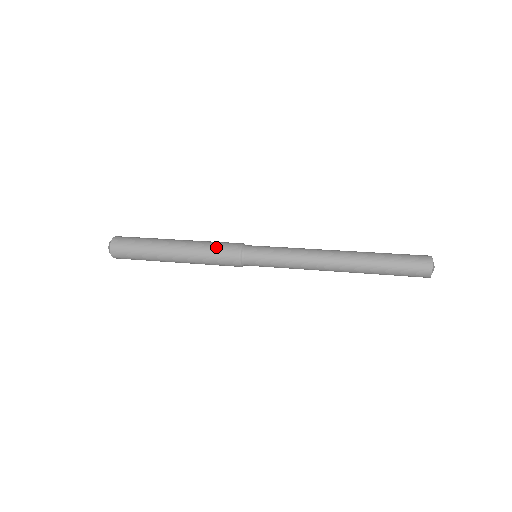
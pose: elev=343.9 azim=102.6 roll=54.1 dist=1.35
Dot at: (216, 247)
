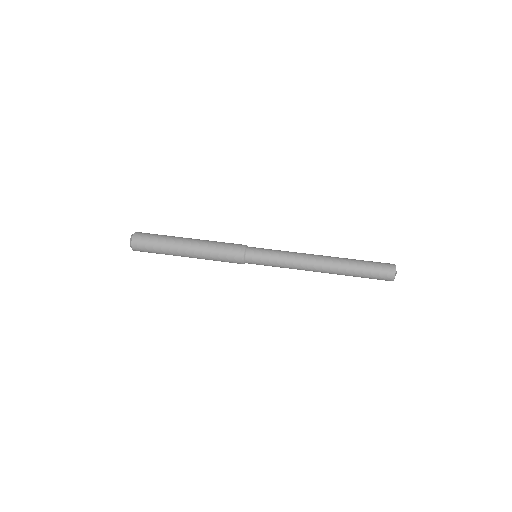
Dot at: (224, 248)
